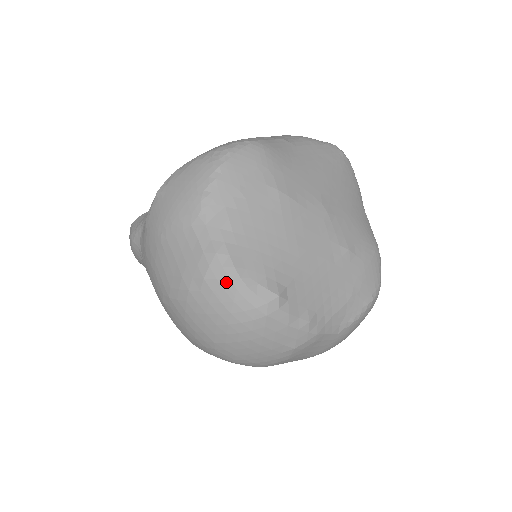
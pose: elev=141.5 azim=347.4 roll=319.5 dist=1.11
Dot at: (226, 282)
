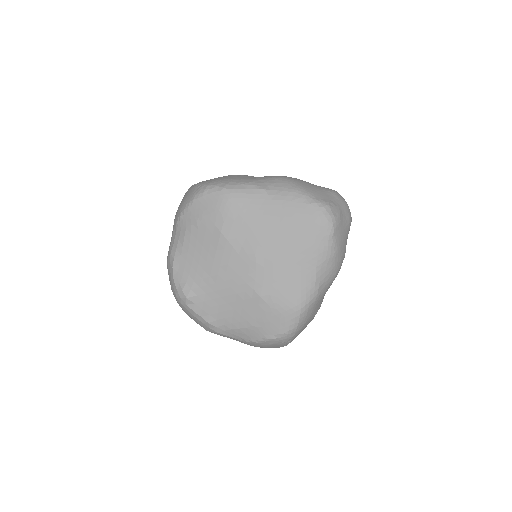
Dot at: (170, 272)
